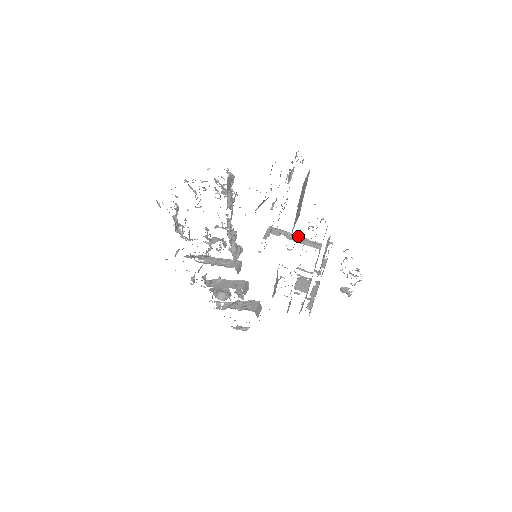
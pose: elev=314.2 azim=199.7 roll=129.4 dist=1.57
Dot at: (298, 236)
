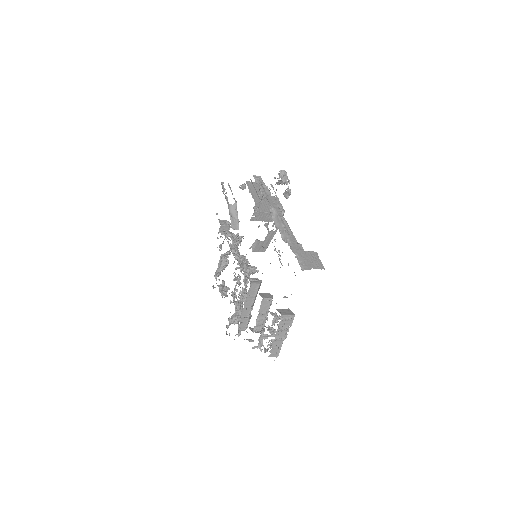
Dot at: occluded
